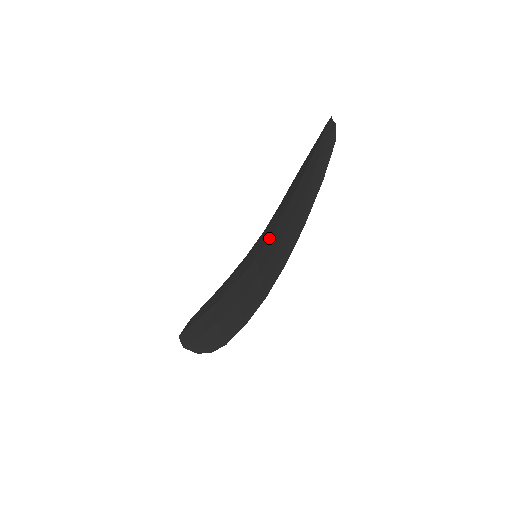
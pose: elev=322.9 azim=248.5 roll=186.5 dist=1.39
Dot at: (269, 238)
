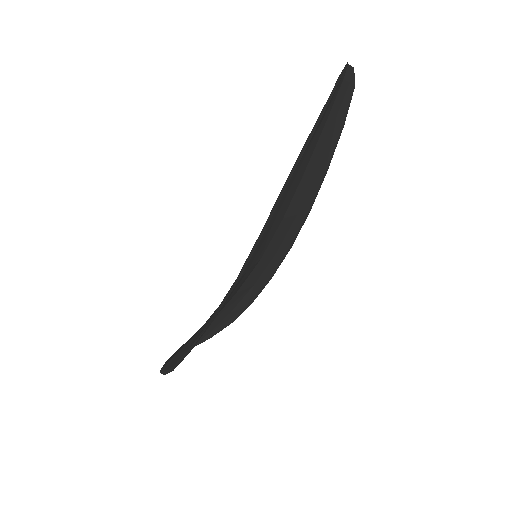
Dot at: occluded
